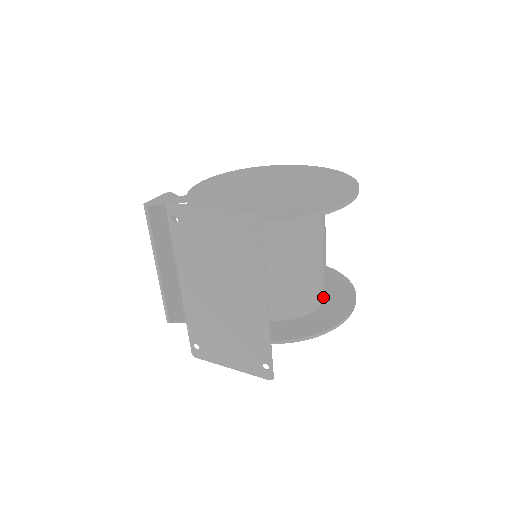
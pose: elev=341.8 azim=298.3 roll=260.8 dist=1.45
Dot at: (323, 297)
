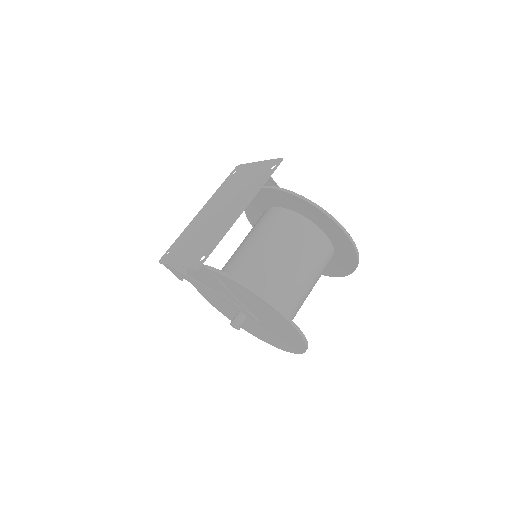
Dot at: occluded
